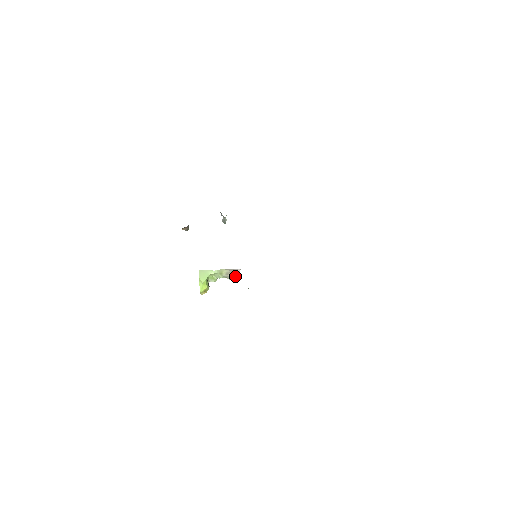
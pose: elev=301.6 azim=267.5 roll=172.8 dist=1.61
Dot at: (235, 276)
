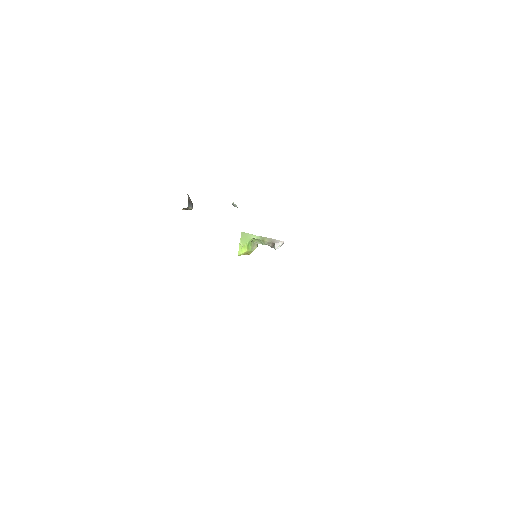
Dot at: (275, 248)
